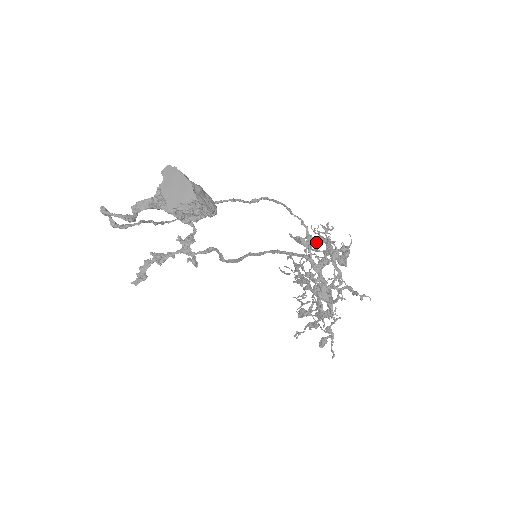
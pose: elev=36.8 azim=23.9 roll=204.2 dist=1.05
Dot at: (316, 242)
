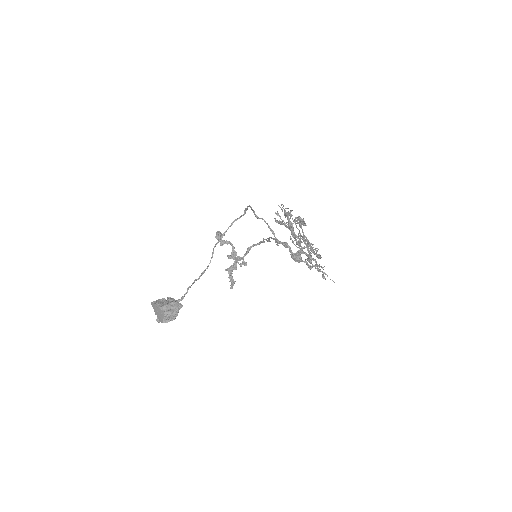
Dot at: occluded
